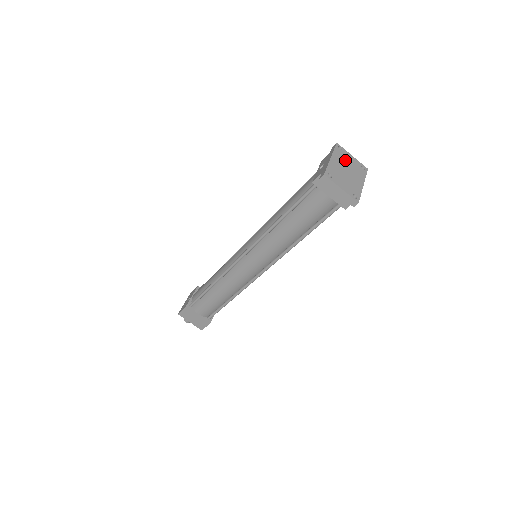
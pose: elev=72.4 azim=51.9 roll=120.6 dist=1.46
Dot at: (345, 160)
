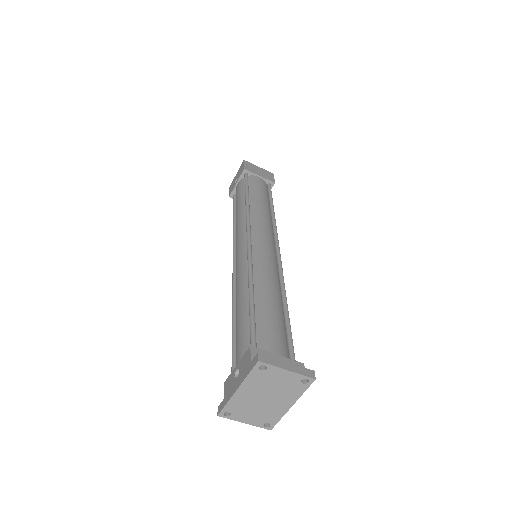
Dot at: (267, 383)
